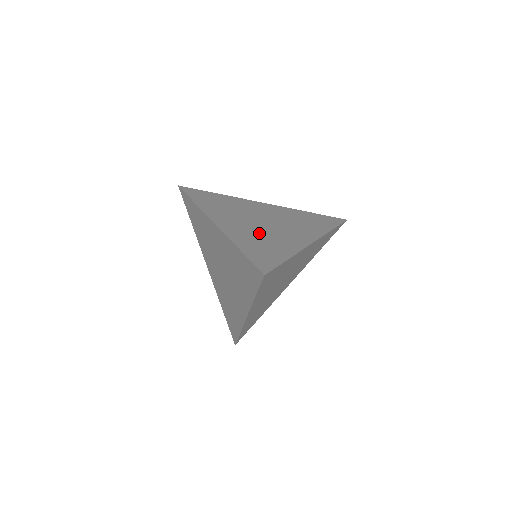
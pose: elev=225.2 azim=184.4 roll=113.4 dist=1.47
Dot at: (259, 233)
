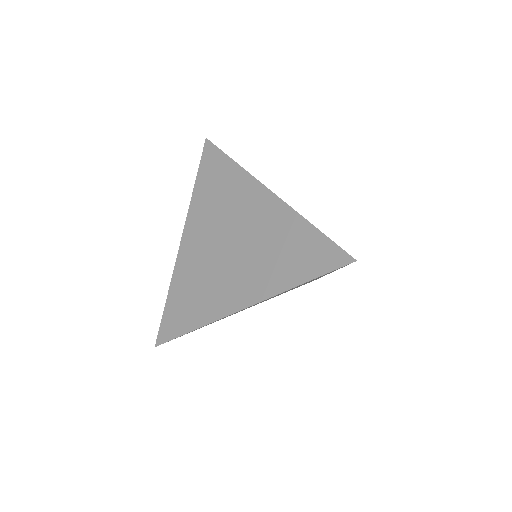
Dot at: occluded
